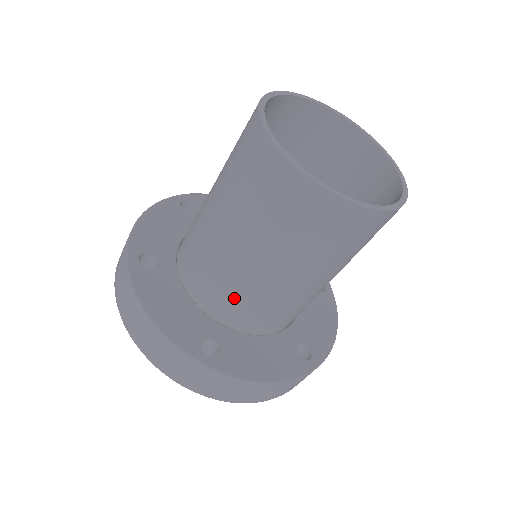
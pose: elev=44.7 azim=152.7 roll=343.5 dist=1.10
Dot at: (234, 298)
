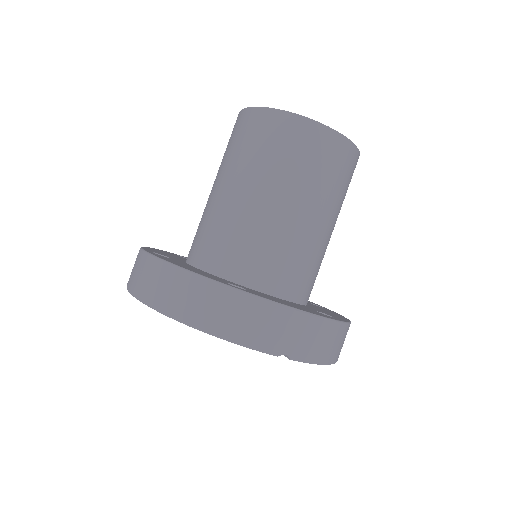
Dot at: (199, 231)
